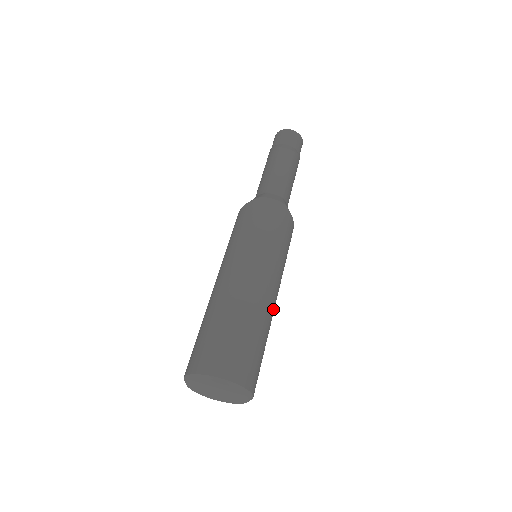
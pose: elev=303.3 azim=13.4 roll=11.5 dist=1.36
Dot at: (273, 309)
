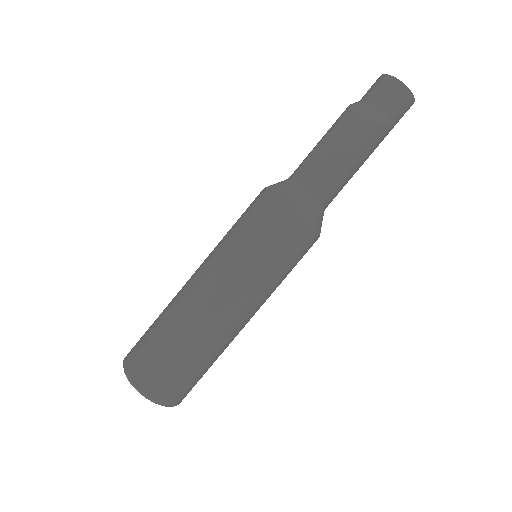
Dot at: (228, 328)
